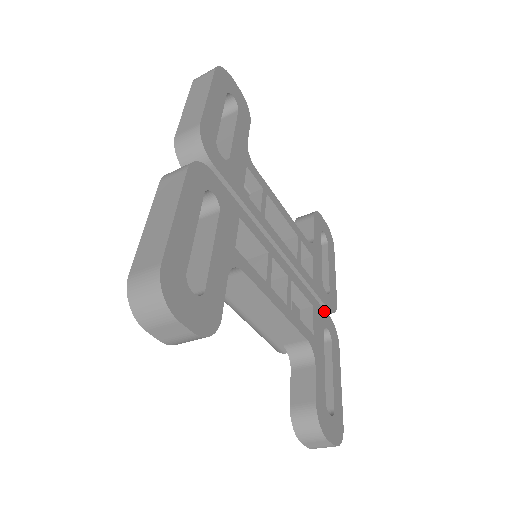
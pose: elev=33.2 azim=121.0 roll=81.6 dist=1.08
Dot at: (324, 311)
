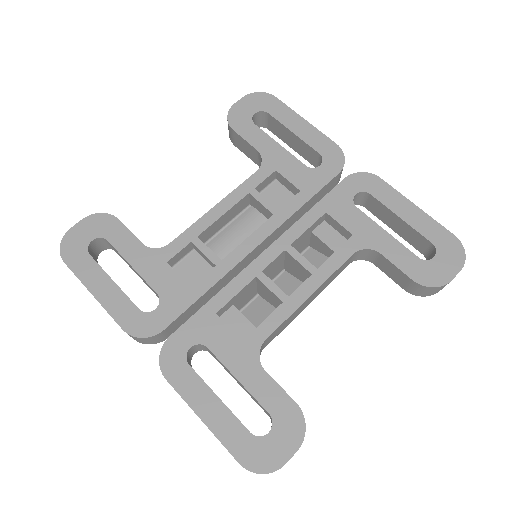
Dot at: (337, 188)
